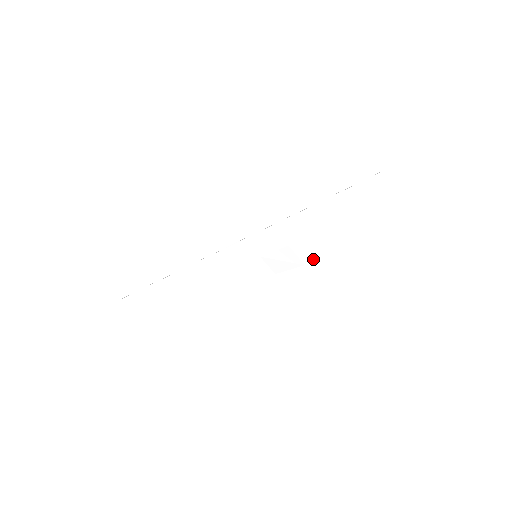
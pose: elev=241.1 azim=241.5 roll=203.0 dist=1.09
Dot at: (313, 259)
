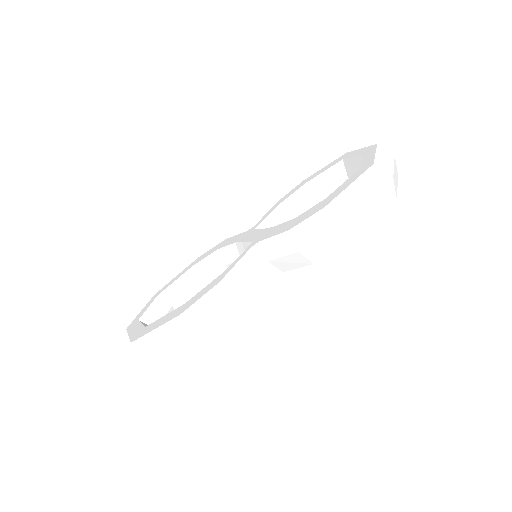
Dot at: (320, 258)
